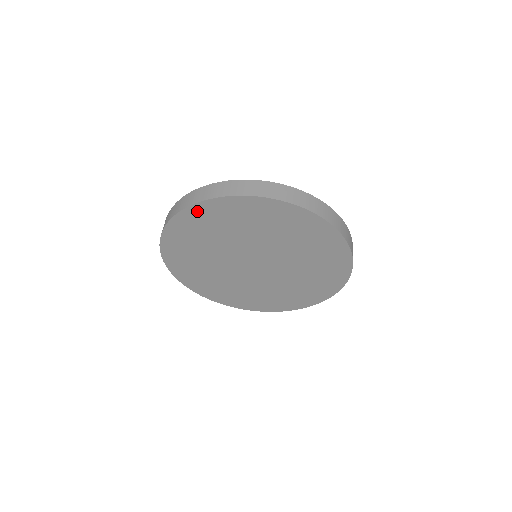
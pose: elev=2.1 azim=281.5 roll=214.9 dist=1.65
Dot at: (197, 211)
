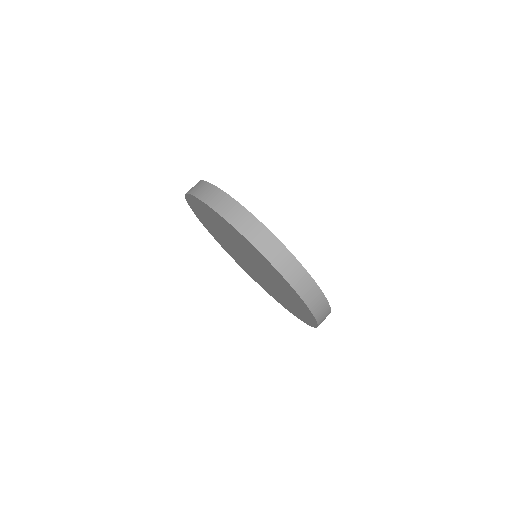
Dot at: (194, 200)
